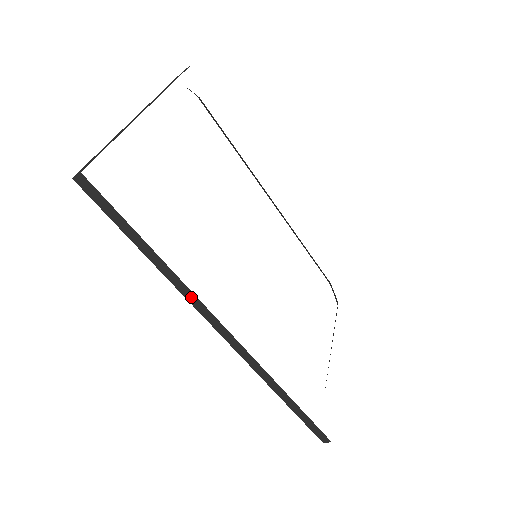
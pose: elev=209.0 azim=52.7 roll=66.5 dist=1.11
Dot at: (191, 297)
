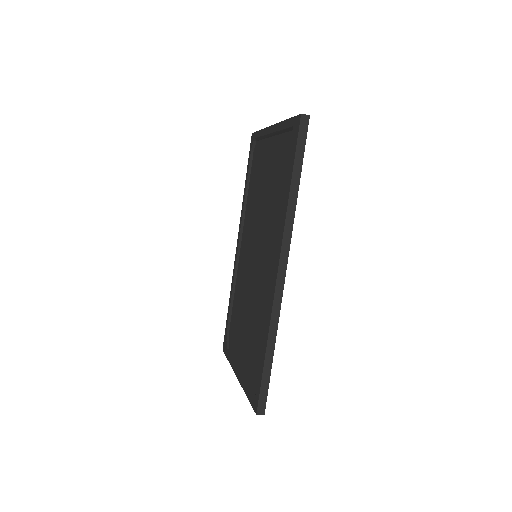
Dot at: (289, 228)
